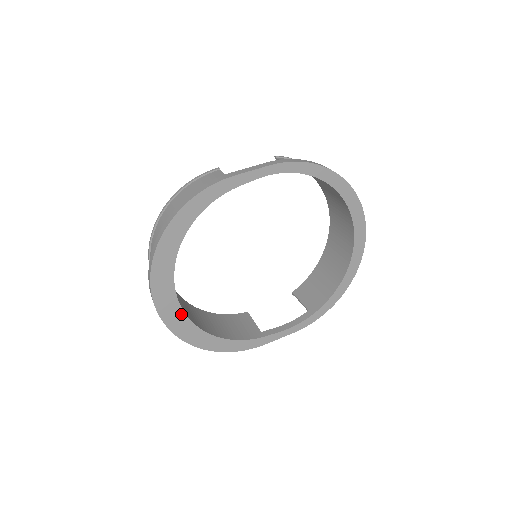
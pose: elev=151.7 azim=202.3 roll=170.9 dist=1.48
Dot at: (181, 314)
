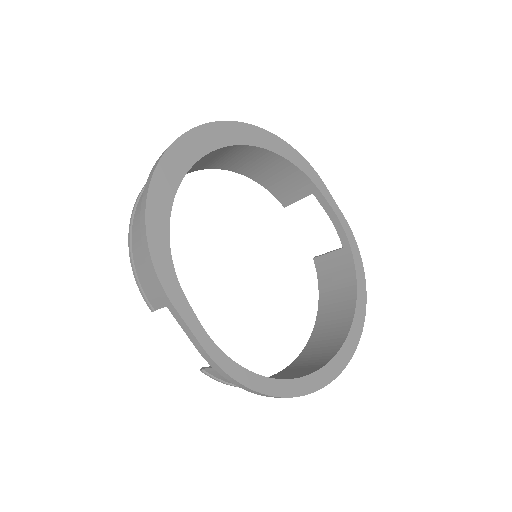
Dot at: (190, 162)
